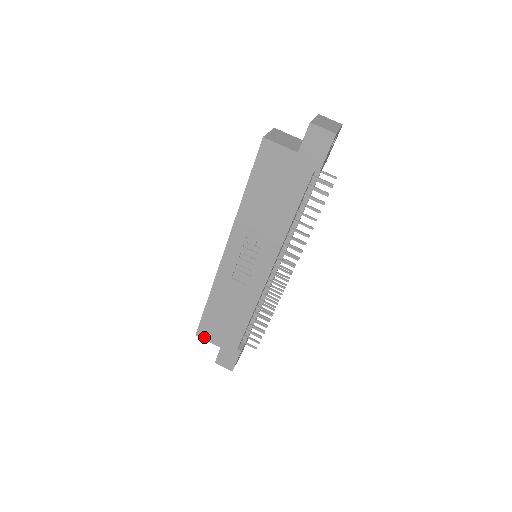
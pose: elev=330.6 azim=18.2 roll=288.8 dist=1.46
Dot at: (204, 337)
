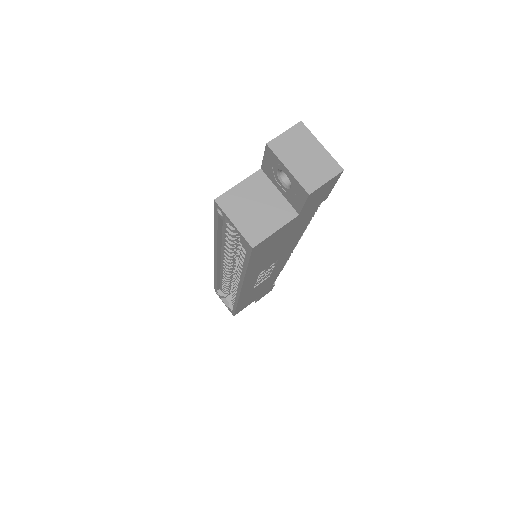
Dot at: occluded
